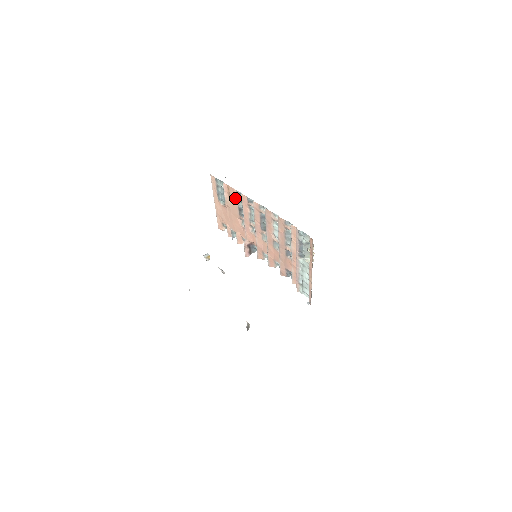
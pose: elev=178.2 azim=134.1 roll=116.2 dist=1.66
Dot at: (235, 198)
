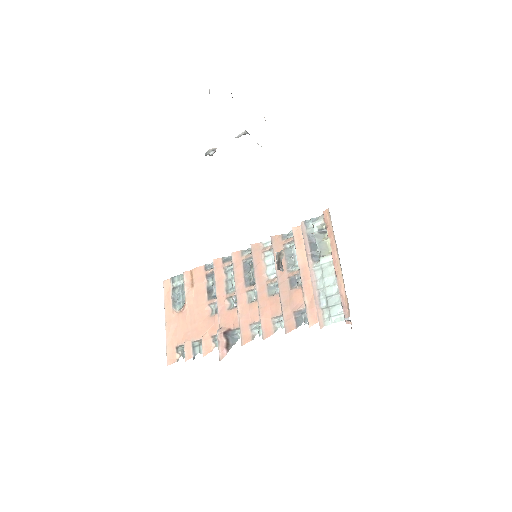
Dot at: (202, 279)
